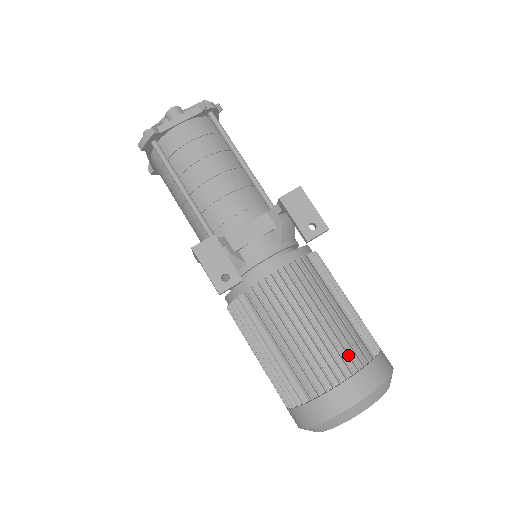
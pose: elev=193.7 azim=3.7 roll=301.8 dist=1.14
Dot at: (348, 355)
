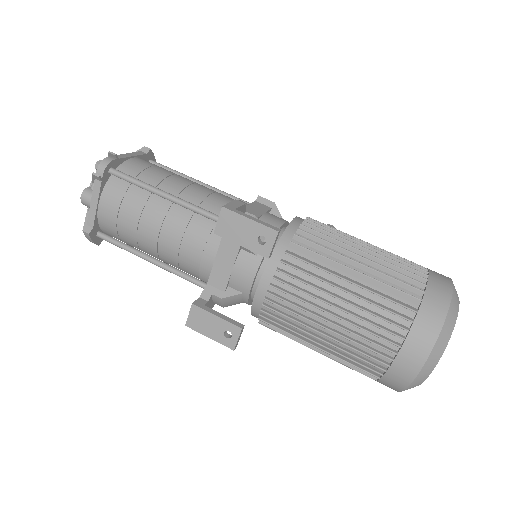
Dot at: (385, 330)
